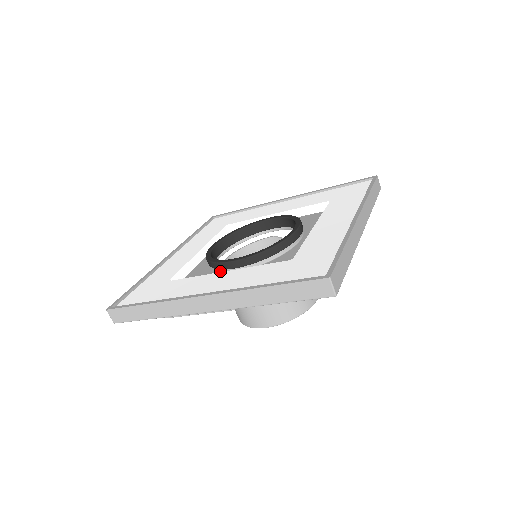
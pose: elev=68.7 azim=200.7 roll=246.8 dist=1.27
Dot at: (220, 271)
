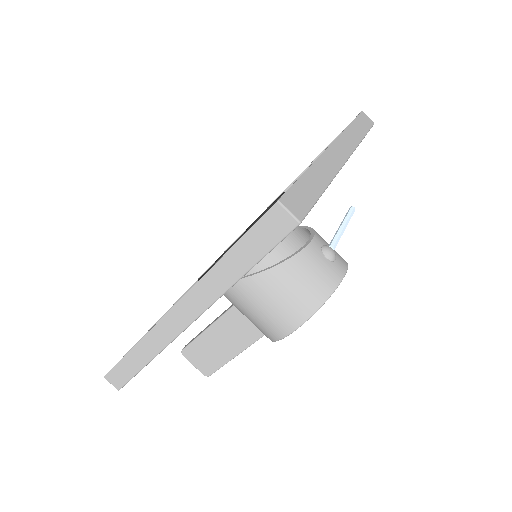
Dot at: occluded
